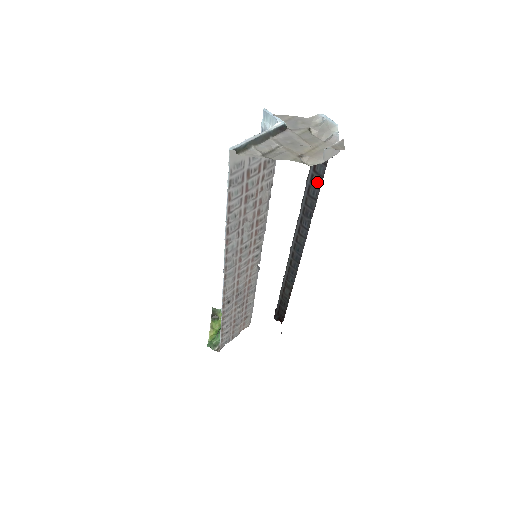
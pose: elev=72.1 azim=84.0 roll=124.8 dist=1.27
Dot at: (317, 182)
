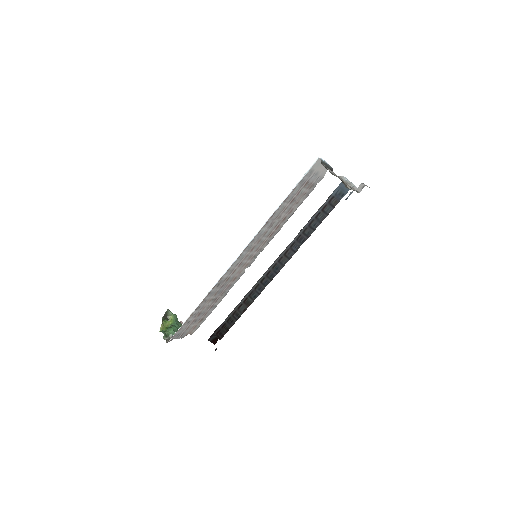
Dot at: (322, 217)
